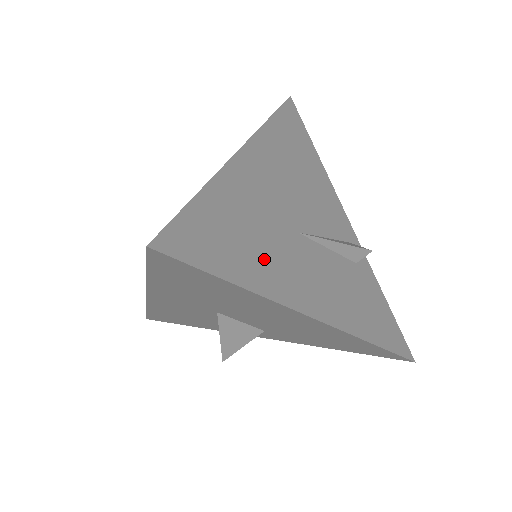
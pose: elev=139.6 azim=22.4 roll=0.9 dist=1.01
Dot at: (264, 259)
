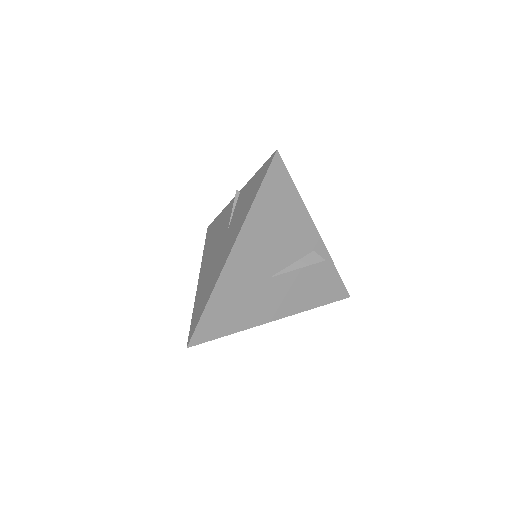
Dot at: (245, 311)
